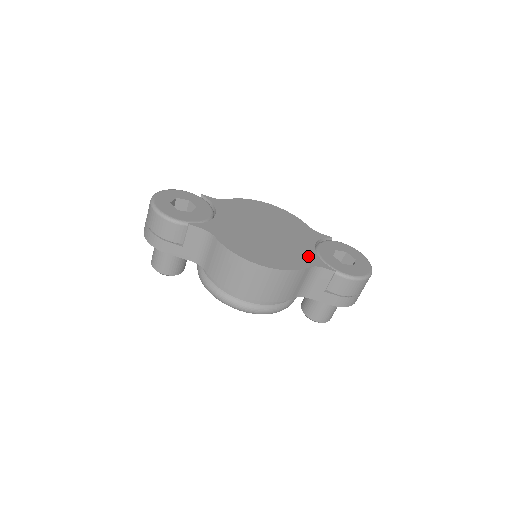
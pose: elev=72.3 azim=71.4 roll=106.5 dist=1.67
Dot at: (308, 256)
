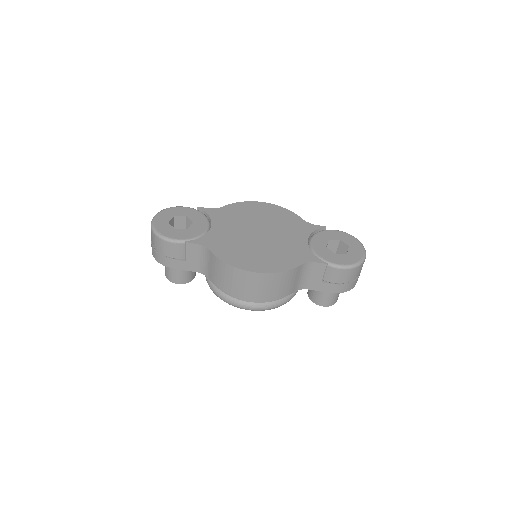
Dot at: (300, 253)
